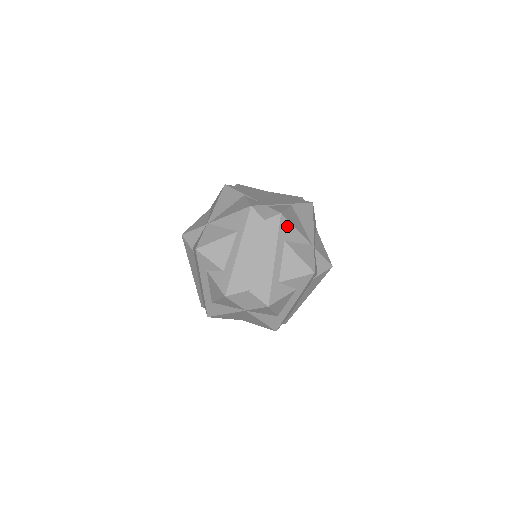
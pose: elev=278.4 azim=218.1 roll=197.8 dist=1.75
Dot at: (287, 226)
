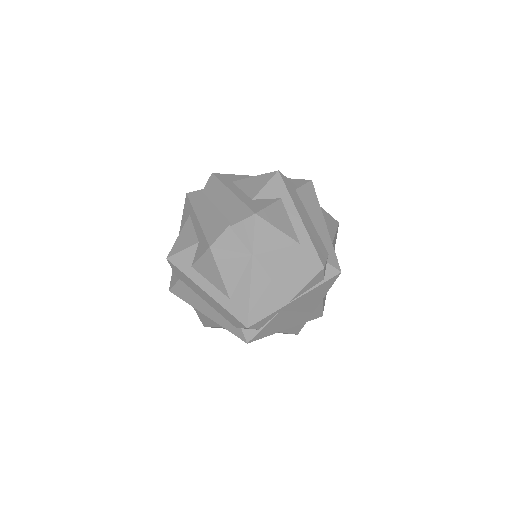
Dot at: (226, 176)
